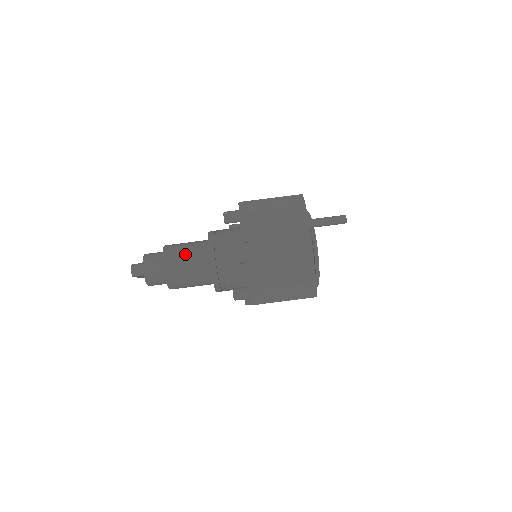
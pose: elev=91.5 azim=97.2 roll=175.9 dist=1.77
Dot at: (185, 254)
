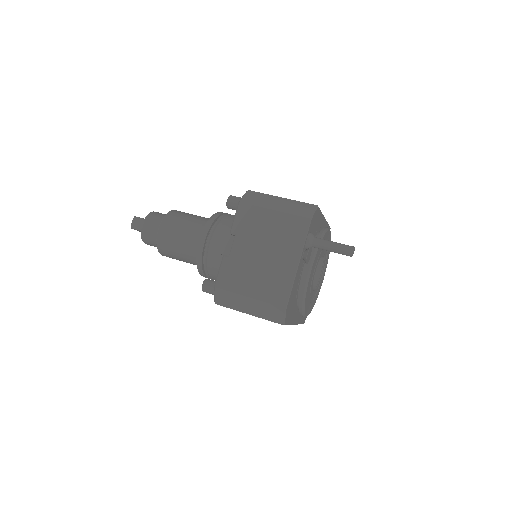
Dot at: (183, 225)
